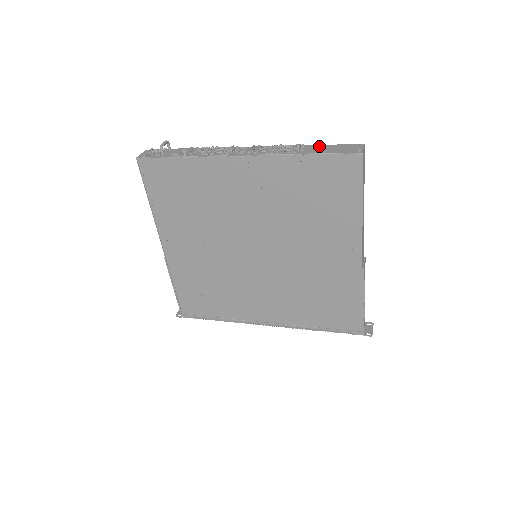
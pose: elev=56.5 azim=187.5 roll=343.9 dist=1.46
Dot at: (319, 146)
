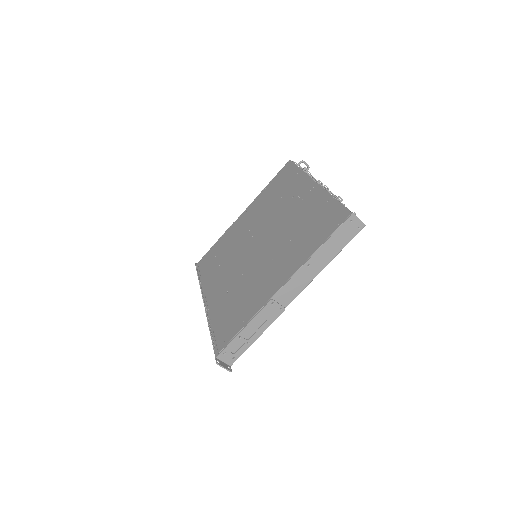
Dot at: occluded
